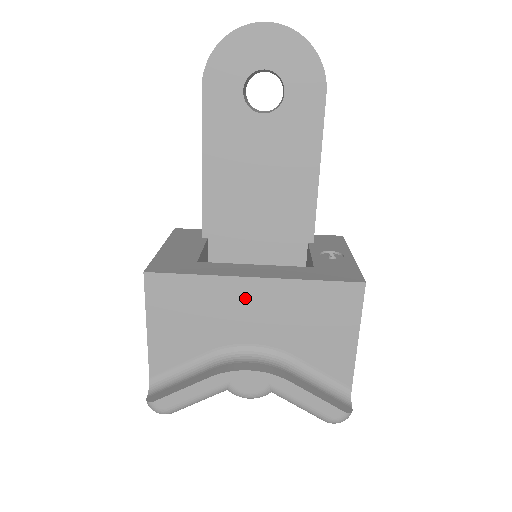
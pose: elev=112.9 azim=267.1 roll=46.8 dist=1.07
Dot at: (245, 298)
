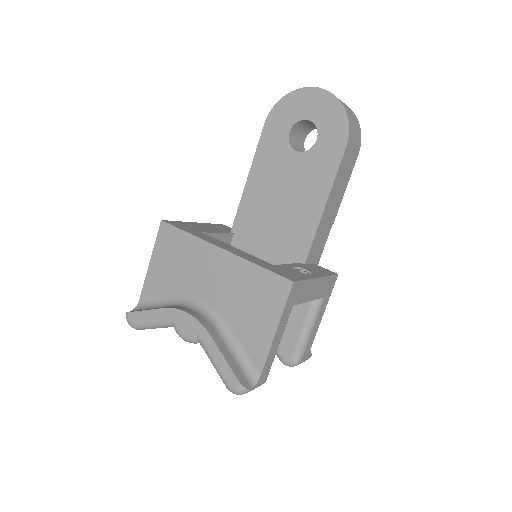
Dot at: (211, 262)
